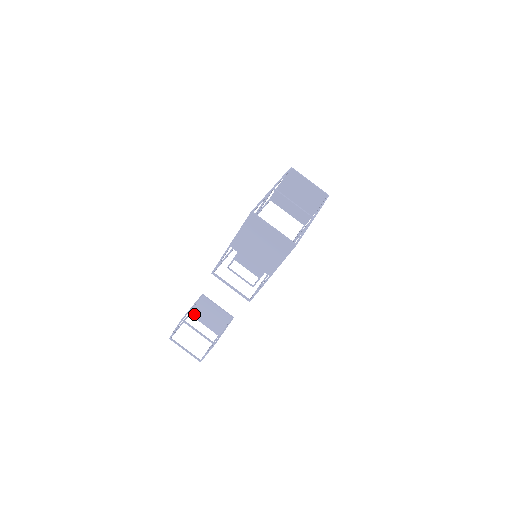
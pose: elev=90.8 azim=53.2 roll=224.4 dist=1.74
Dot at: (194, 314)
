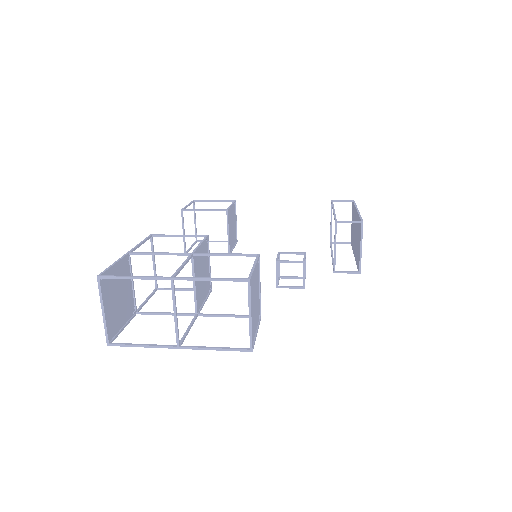
Dot at: (234, 206)
